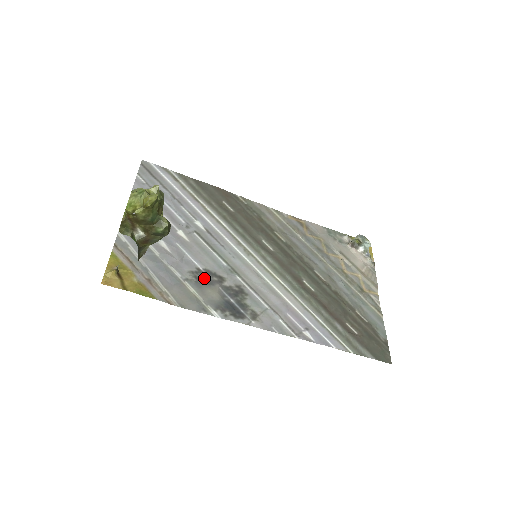
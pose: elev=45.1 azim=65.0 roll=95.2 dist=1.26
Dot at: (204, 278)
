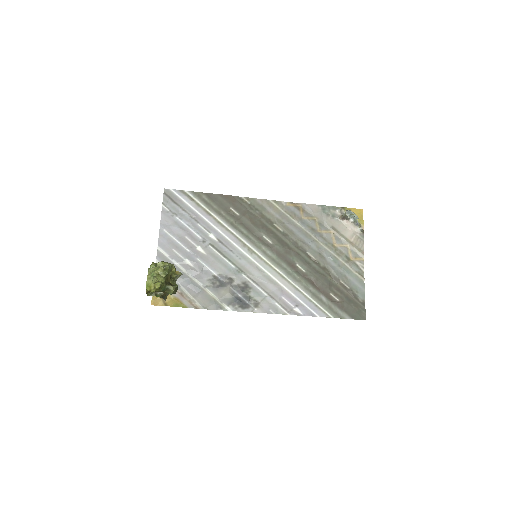
Dot at: (219, 282)
